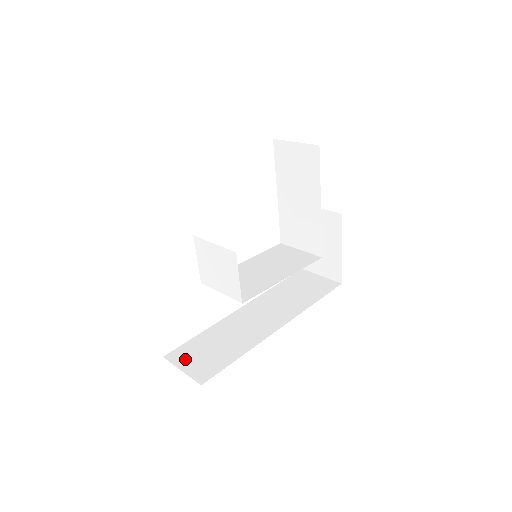
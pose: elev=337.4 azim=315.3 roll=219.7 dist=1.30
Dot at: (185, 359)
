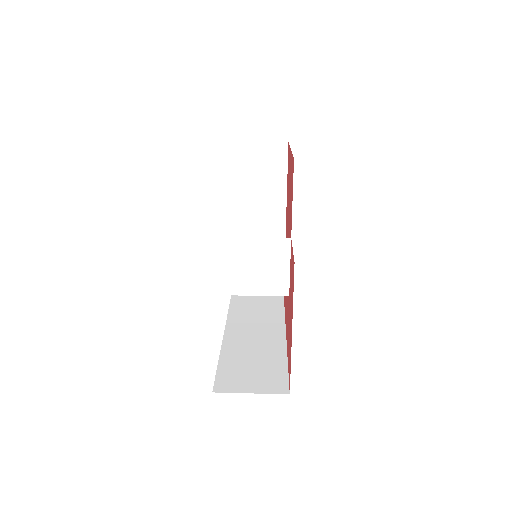
Dot at: (239, 383)
